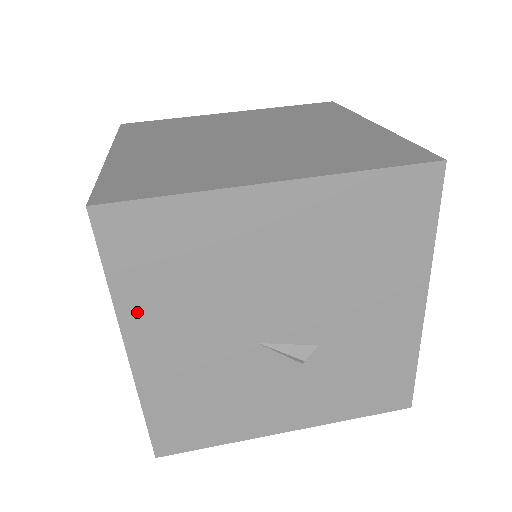
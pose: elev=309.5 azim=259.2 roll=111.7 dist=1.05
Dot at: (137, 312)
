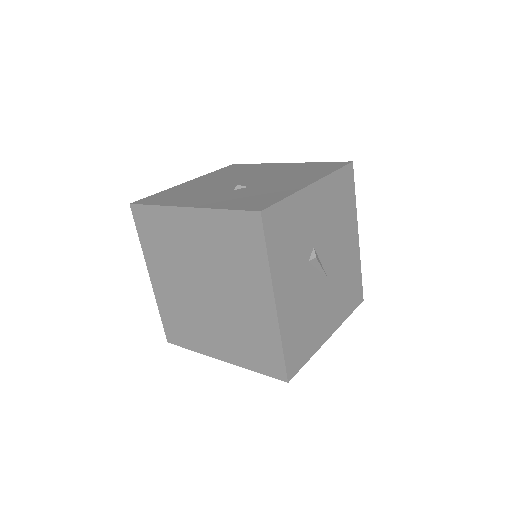
Dot at: (208, 176)
